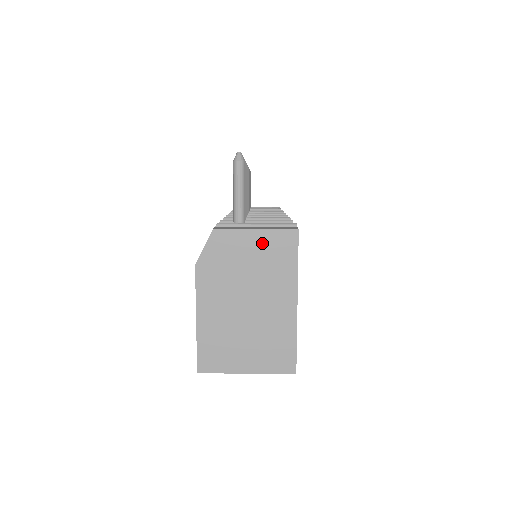
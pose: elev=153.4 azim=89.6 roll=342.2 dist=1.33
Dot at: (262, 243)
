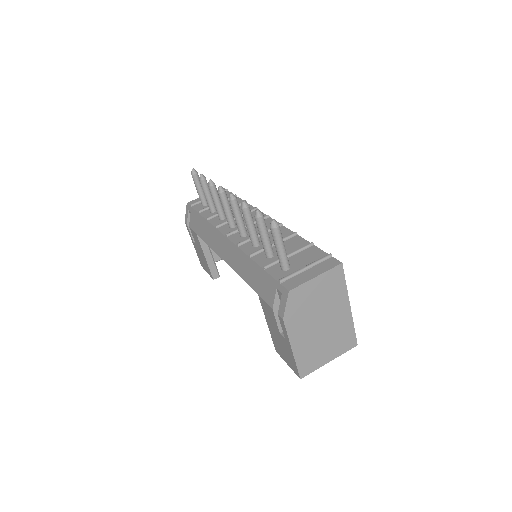
Dot at: (322, 283)
